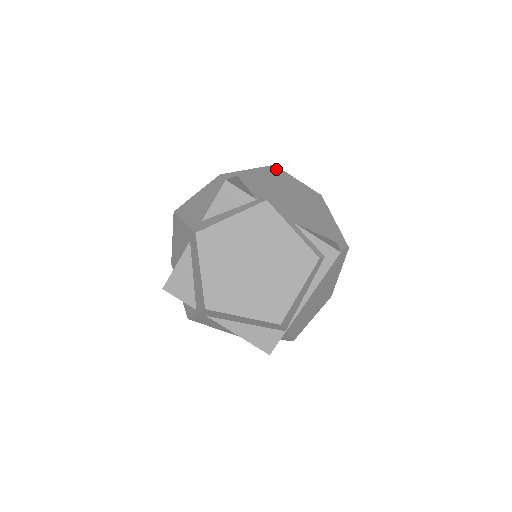
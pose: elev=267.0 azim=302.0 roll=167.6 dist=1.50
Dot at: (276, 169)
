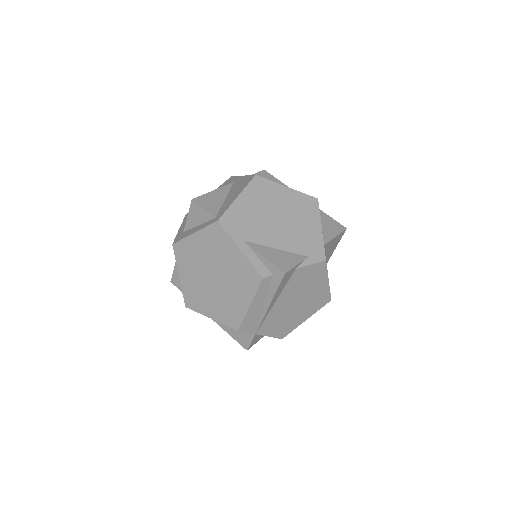
Dot at: (255, 180)
